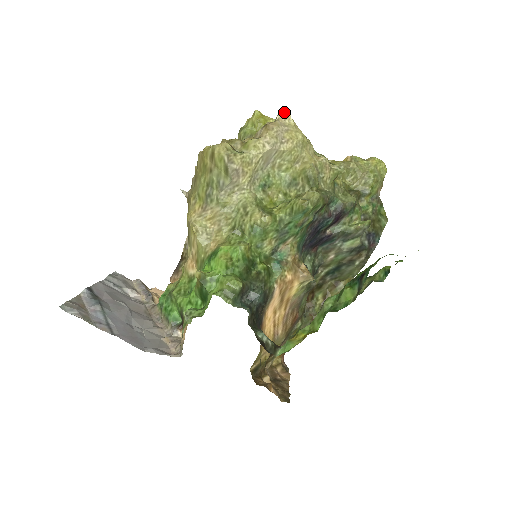
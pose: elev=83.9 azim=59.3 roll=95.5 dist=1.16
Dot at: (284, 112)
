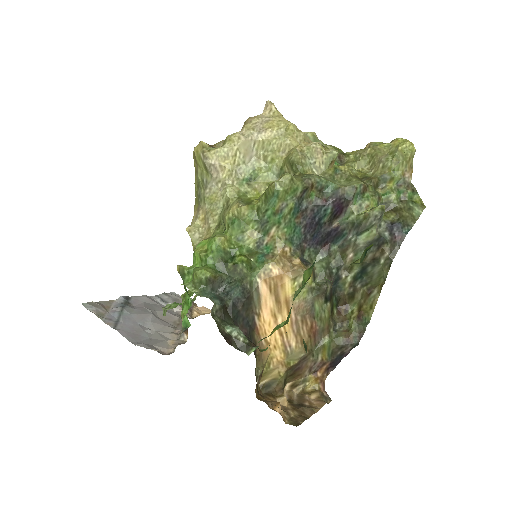
Dot at: (267, 105)
